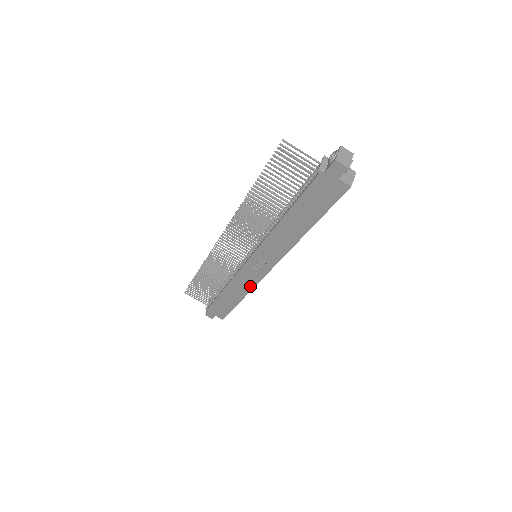
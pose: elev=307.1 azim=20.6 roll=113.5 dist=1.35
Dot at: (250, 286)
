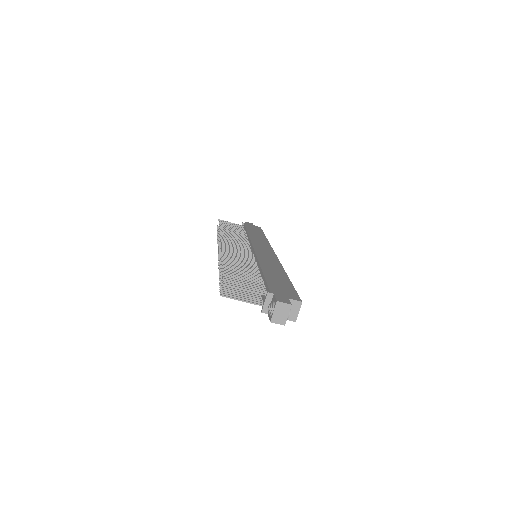
Dot at: occluded
